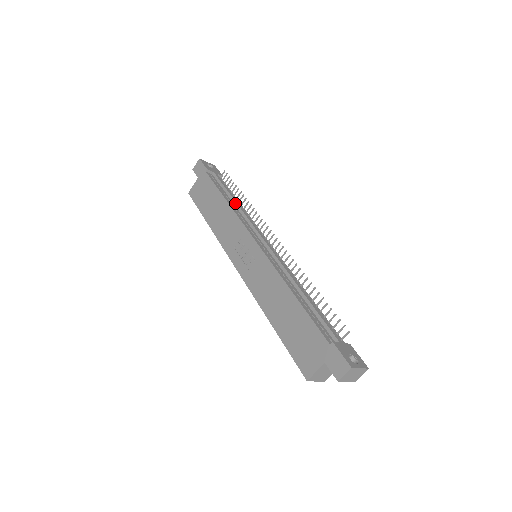
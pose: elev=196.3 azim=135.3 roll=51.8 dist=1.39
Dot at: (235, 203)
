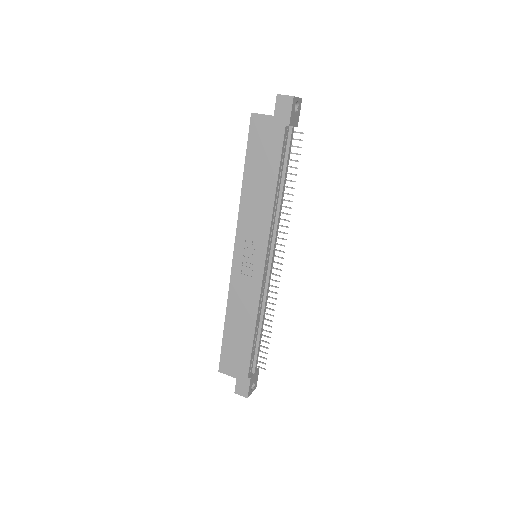
Dot at: (281, 194)
